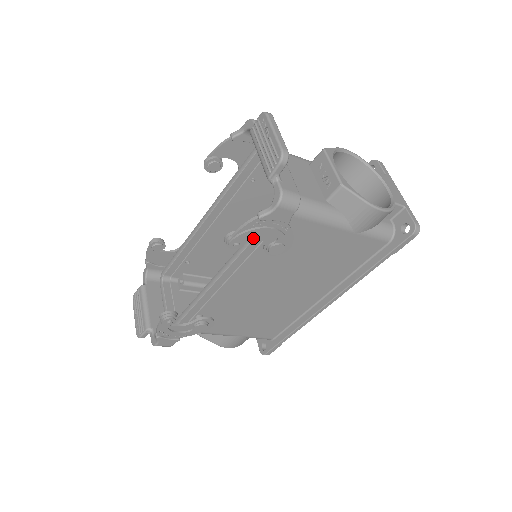
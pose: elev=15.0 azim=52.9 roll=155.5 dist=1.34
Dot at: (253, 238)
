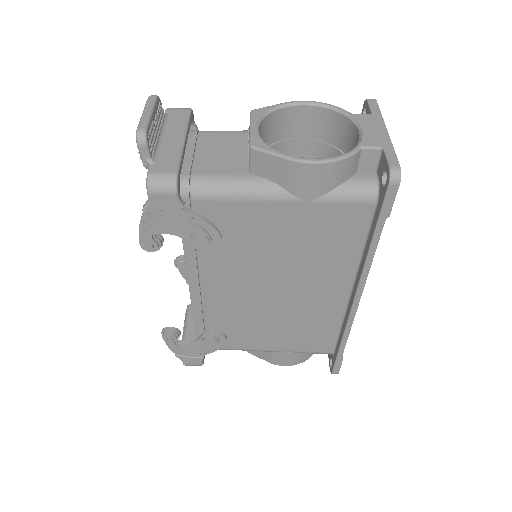
Dot at: occluded
